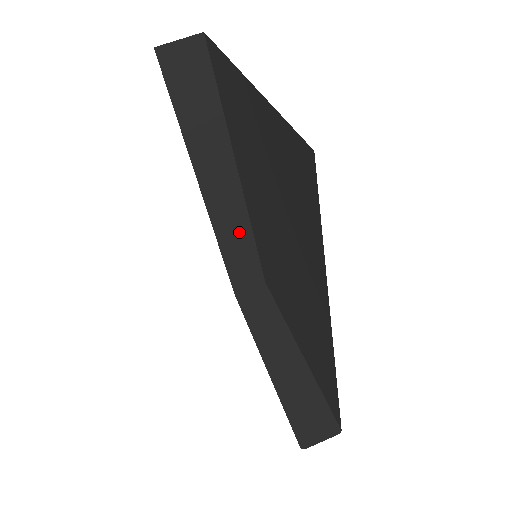
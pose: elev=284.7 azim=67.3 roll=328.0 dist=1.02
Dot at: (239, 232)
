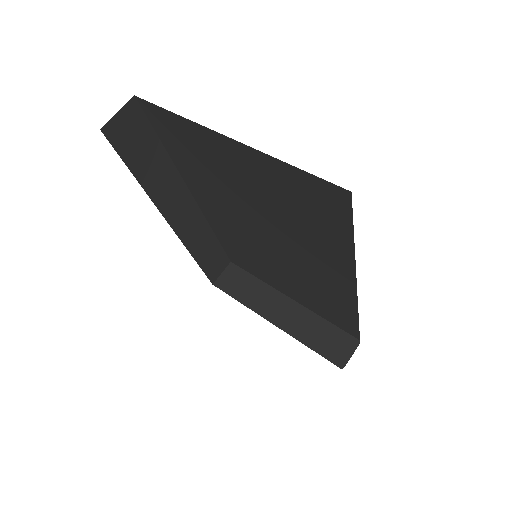
Dot at: (203, 236)
